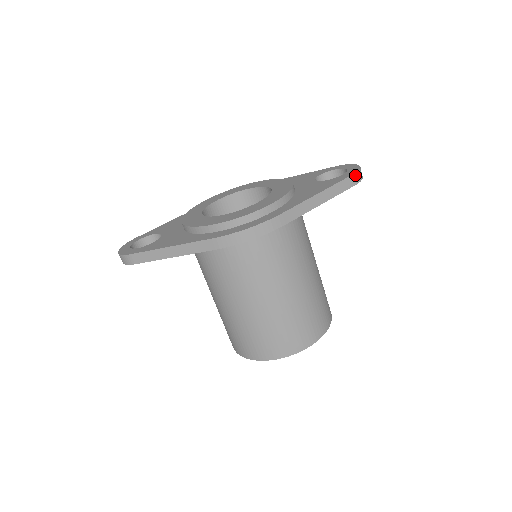
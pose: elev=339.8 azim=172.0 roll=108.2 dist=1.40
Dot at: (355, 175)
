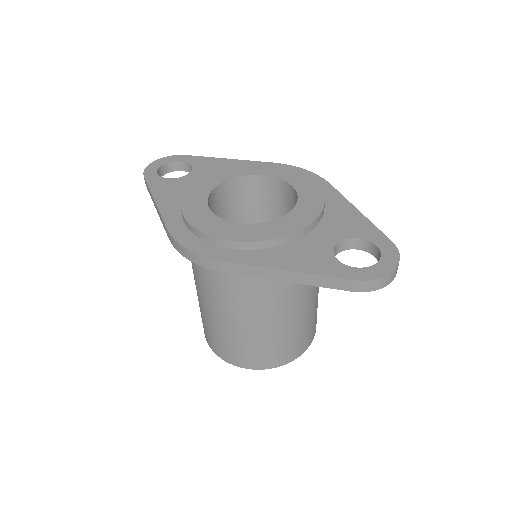
Dot at: (359, 282)
